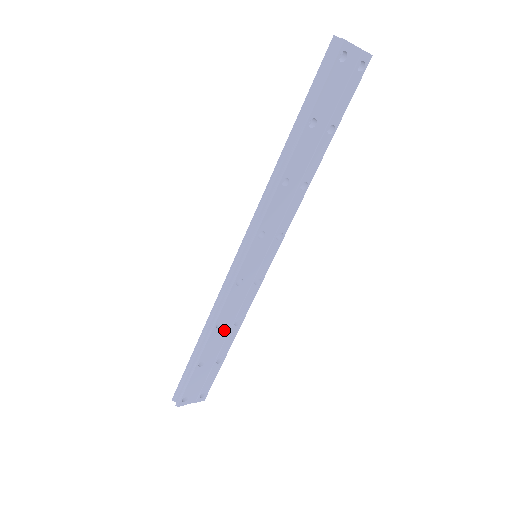
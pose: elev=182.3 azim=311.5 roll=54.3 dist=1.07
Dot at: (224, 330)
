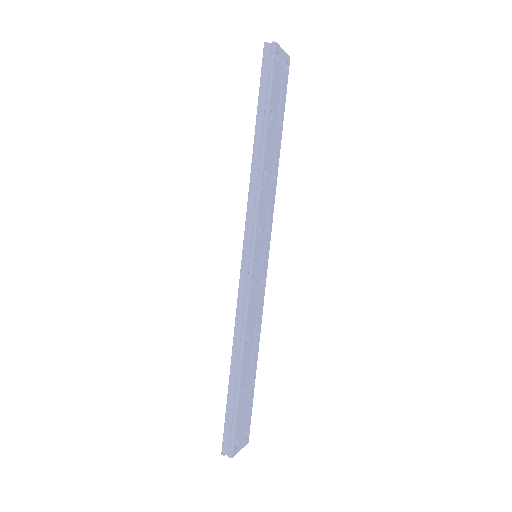
Dot at: (250, 345)
